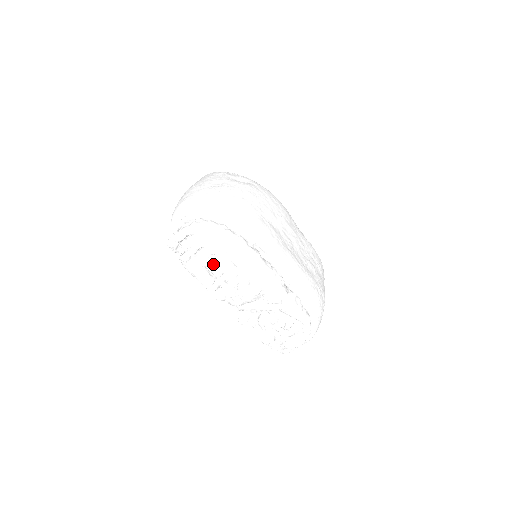
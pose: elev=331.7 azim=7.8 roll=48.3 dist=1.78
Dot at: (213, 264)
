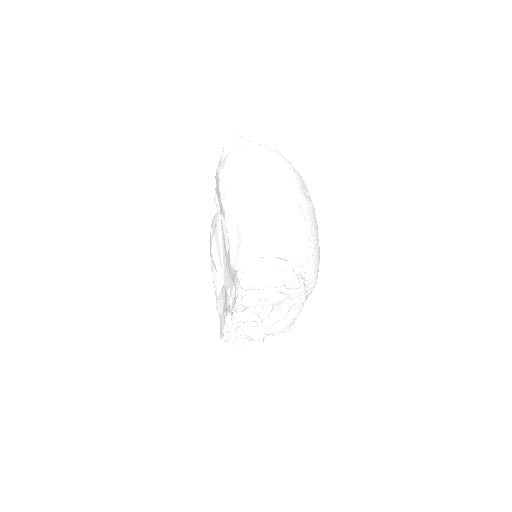
Dot at: (265, 306)
